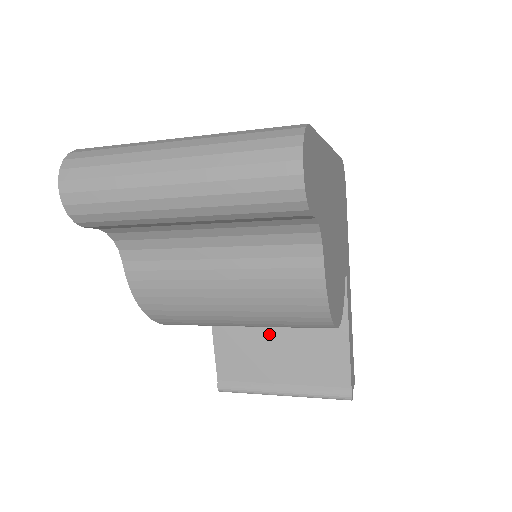
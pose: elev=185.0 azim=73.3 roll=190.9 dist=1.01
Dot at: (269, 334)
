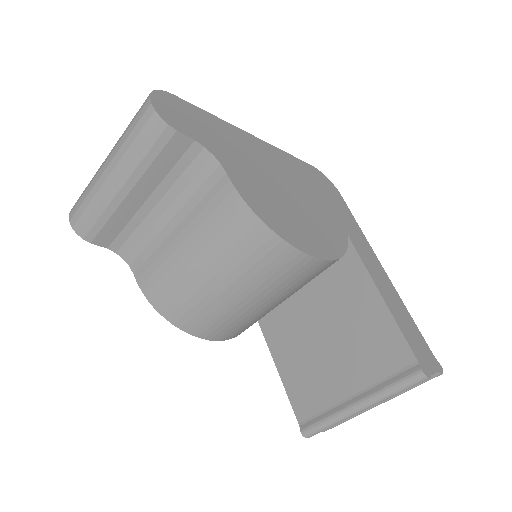
Dot at: (320, 345)
